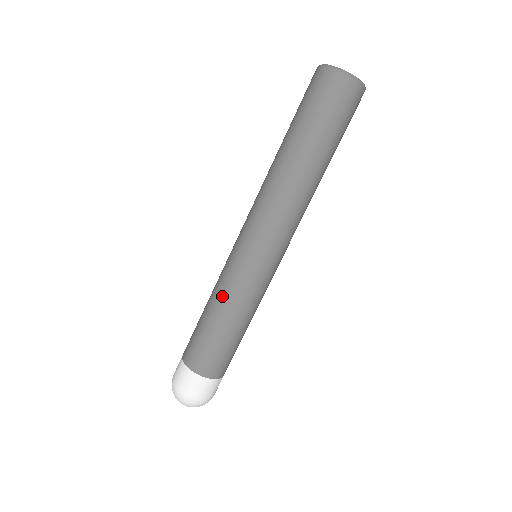
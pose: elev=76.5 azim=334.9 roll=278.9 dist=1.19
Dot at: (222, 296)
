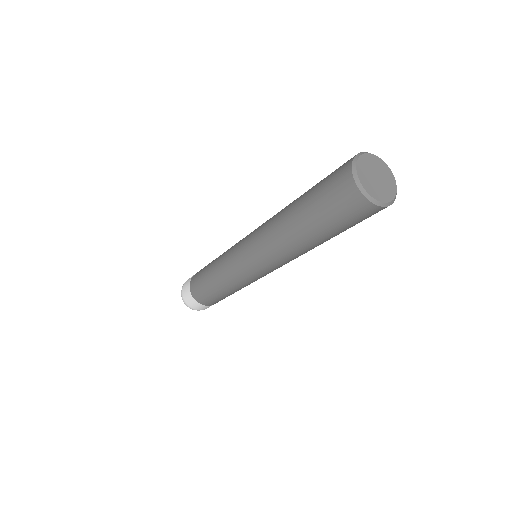
Dot at: (237, 288)
